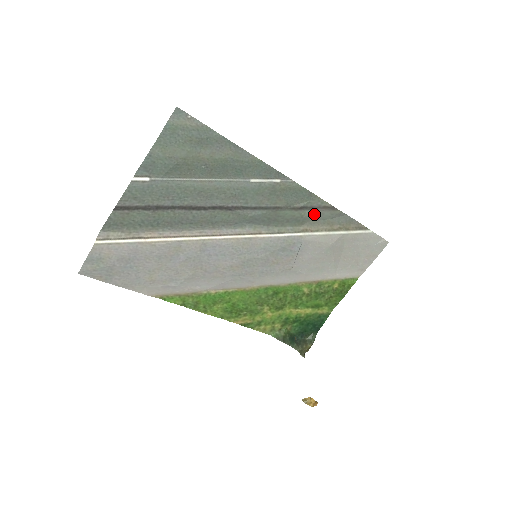
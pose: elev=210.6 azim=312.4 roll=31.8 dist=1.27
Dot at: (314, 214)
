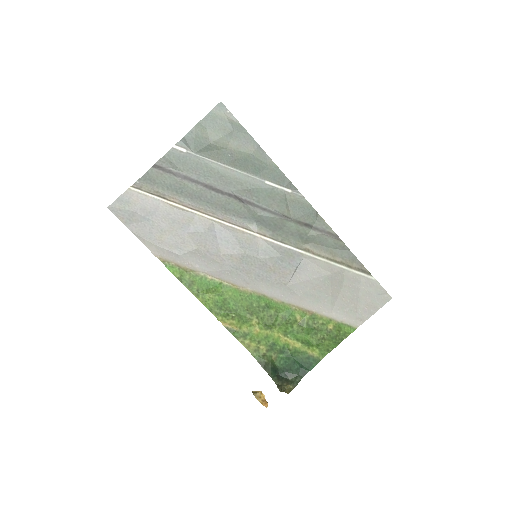
Dot at: (318, 236)
